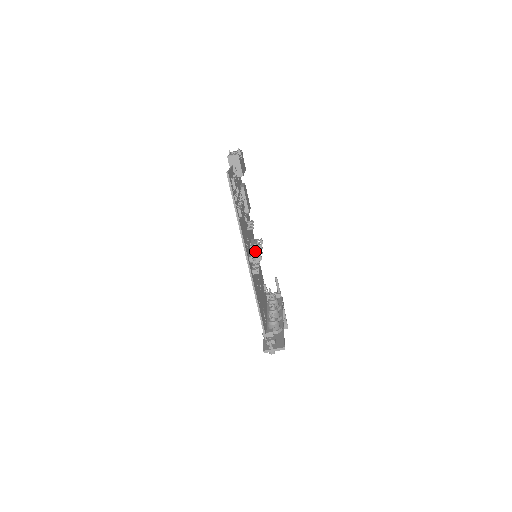
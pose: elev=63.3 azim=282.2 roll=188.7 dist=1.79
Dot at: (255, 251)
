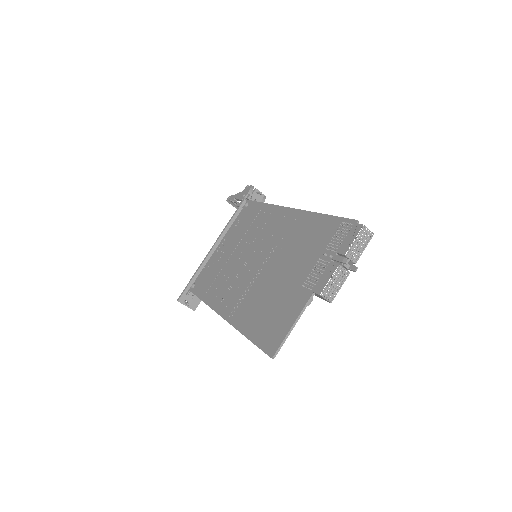
Dot at: occluded
